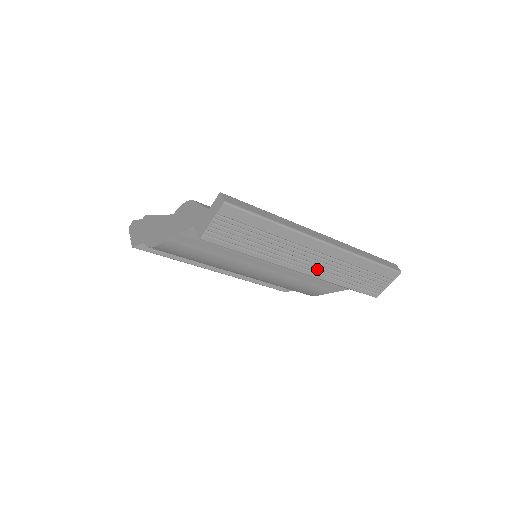
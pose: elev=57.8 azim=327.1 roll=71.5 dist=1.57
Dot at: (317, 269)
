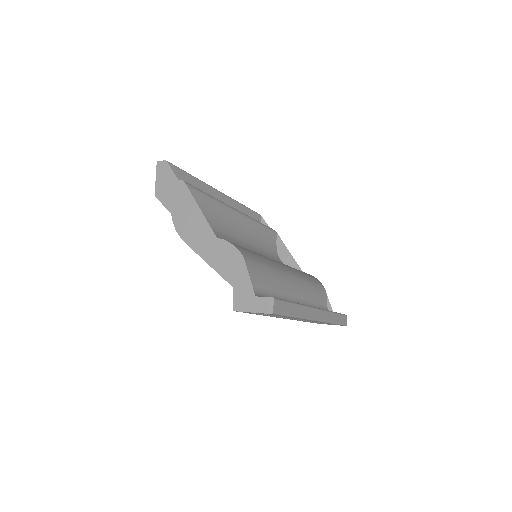
Dot at: occluded
